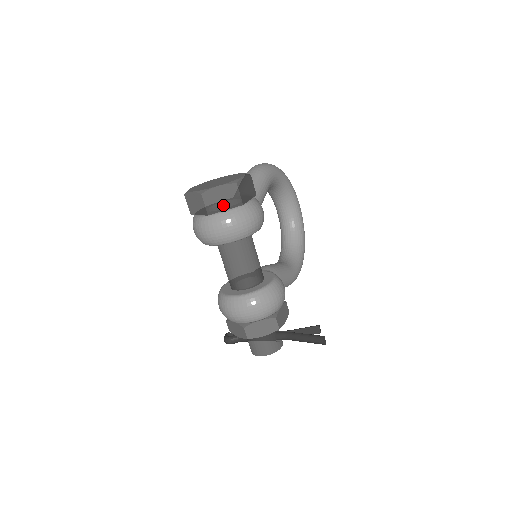
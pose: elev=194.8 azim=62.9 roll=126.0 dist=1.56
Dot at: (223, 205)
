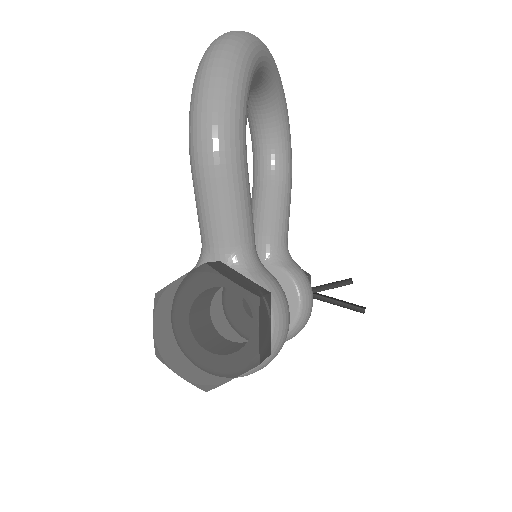
Dot at: occluded
